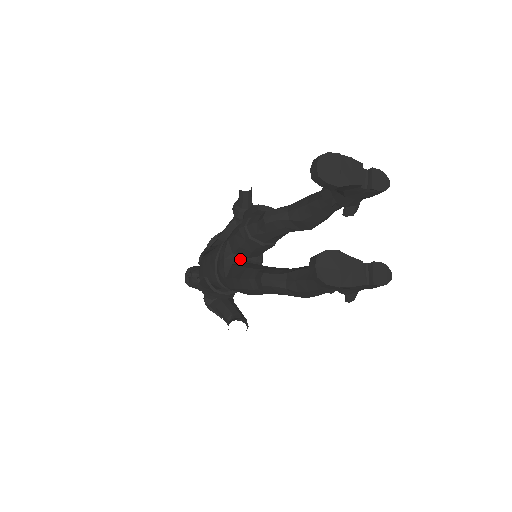
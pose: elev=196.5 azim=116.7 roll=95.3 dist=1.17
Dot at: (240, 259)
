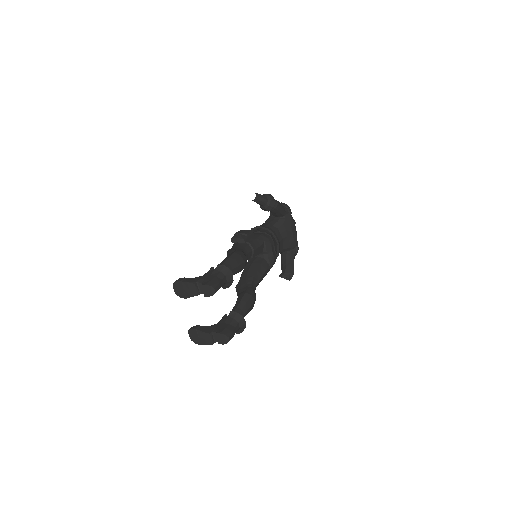
Dot at: occluded
